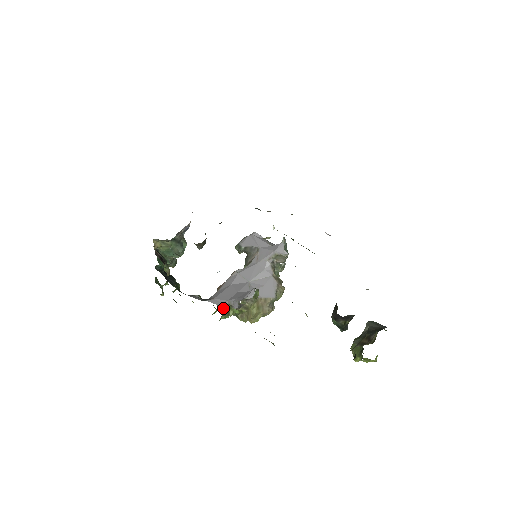
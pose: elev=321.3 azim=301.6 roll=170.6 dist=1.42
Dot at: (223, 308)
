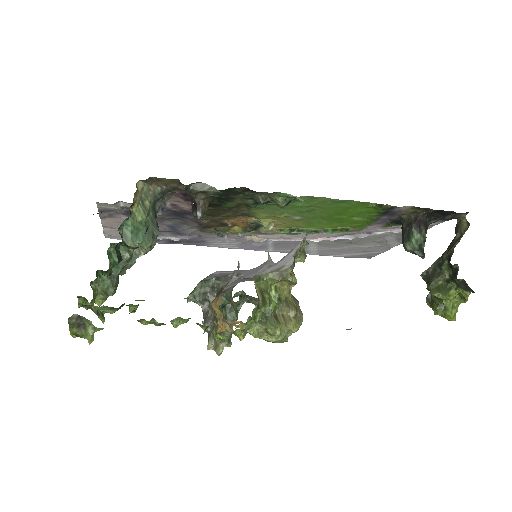
Dot at: occluded
